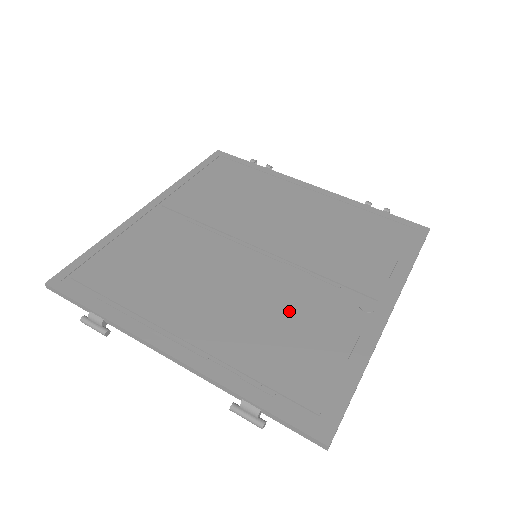
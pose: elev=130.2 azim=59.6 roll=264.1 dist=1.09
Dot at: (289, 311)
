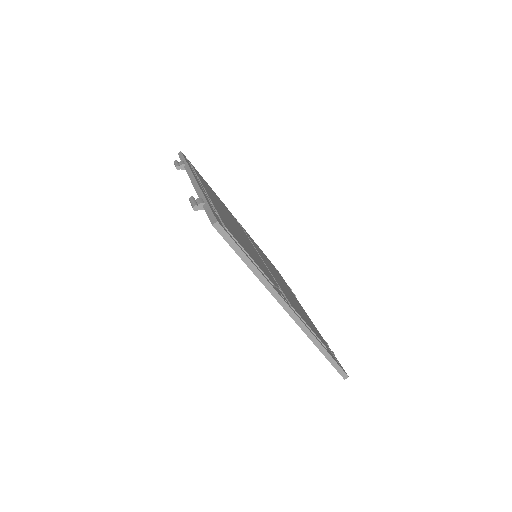
Dot at: (251, 250)
